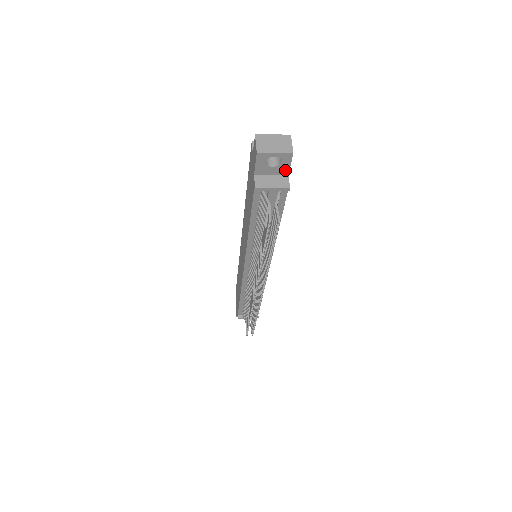
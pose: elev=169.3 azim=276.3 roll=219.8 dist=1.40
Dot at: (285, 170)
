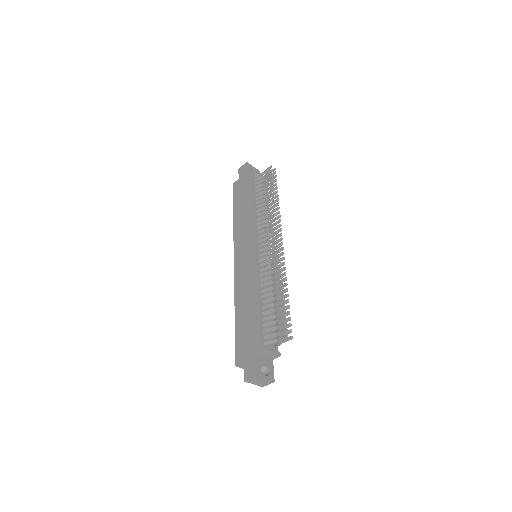
Dot at: occluded
